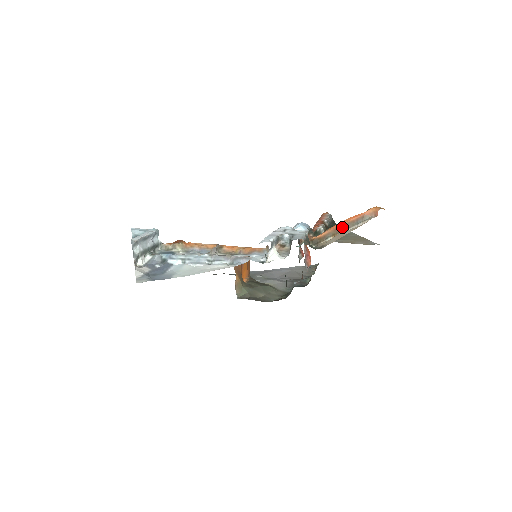
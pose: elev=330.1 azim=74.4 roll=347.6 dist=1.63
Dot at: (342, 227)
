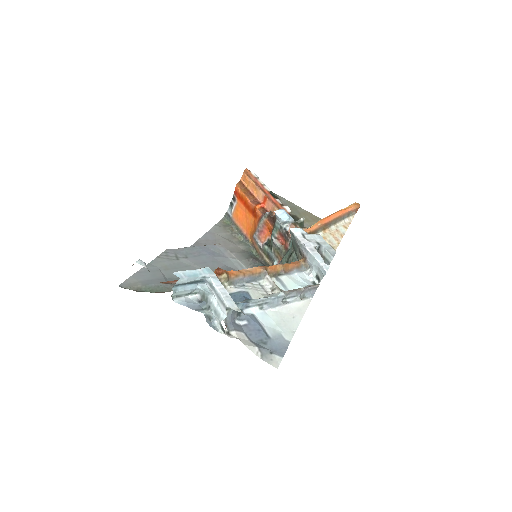
Dot at: (332, 222)
